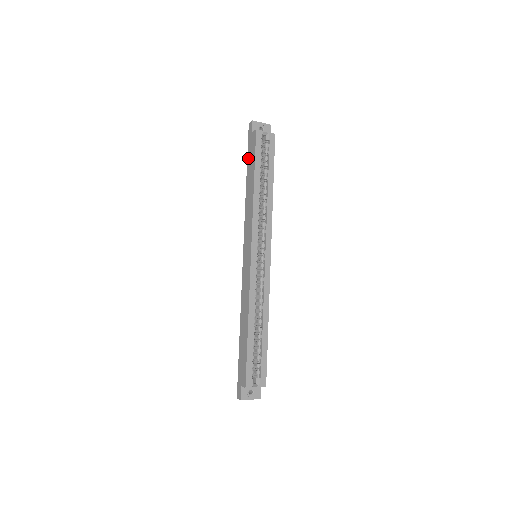
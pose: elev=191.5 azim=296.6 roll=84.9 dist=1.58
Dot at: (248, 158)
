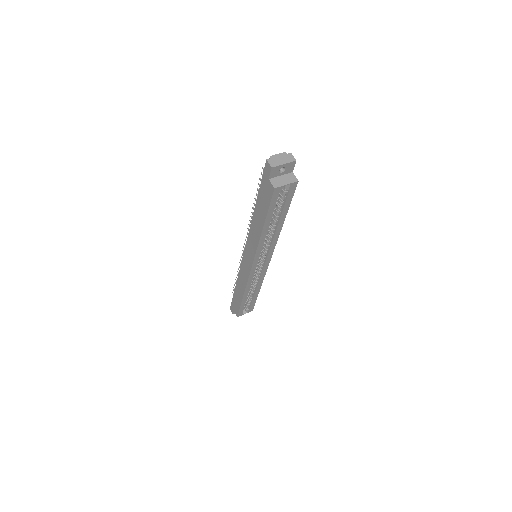
Dot at: (260, 194)
